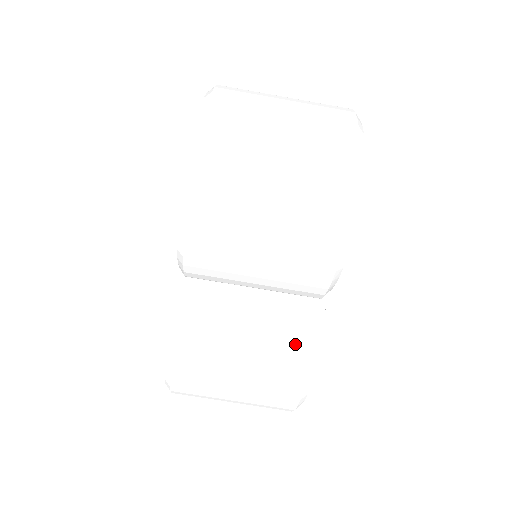
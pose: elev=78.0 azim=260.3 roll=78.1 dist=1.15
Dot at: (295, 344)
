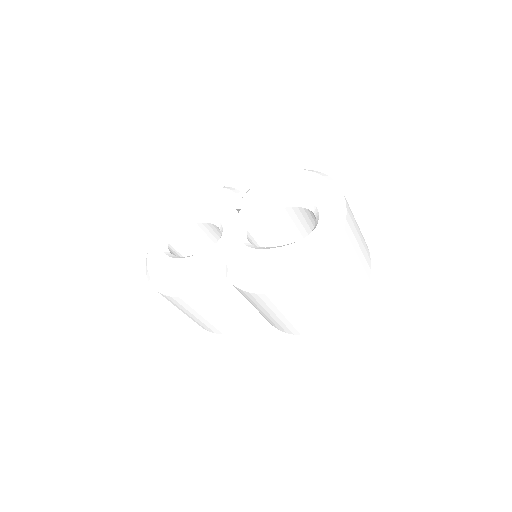
Dot at: (236, 326)
